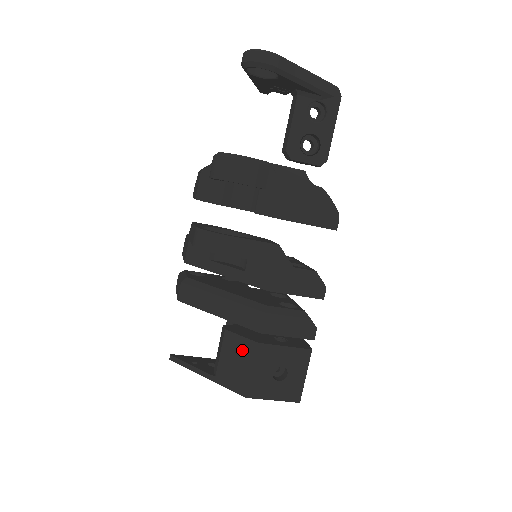
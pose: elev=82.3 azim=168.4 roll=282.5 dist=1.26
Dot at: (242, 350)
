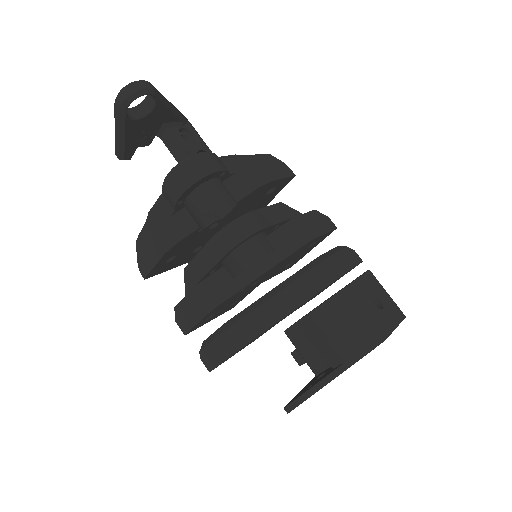
Dot at: (340, 309)
